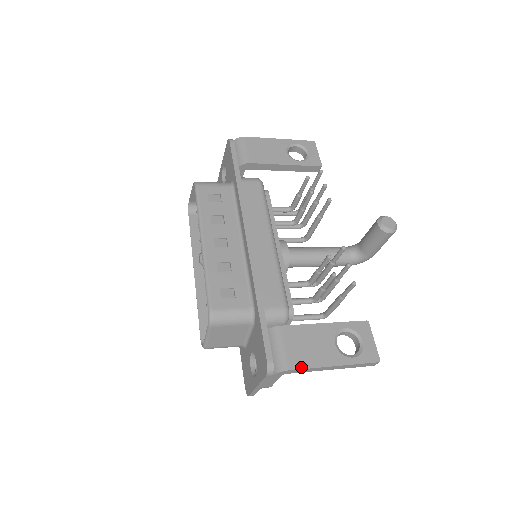
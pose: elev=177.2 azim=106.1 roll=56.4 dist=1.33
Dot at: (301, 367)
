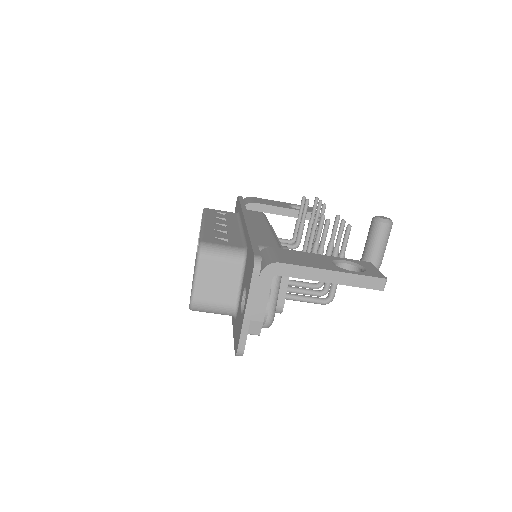
Dot at: (293, 264)
